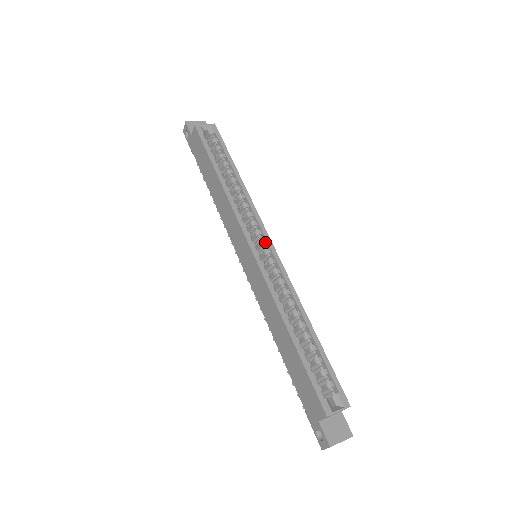
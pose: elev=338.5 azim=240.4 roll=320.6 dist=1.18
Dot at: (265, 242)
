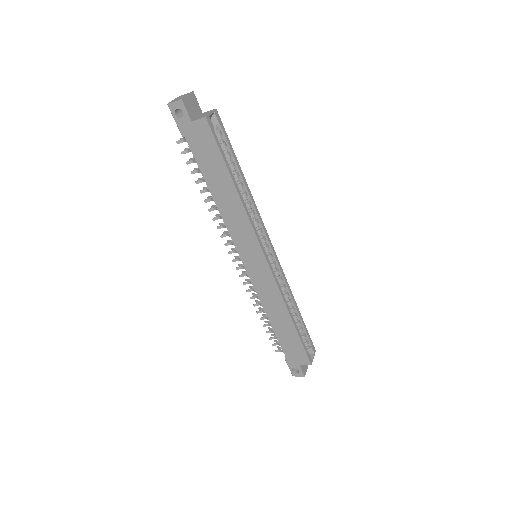
Dot at: (269, 247)
